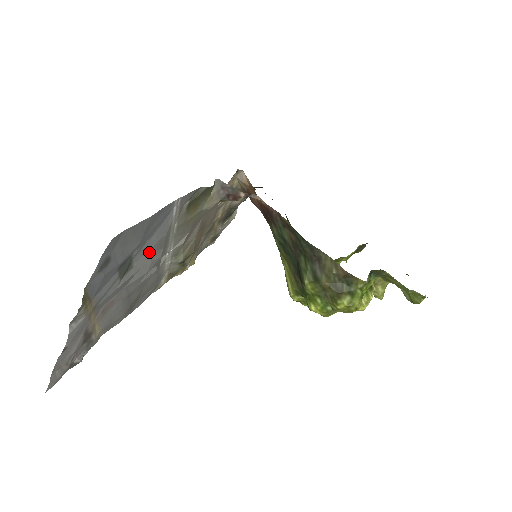
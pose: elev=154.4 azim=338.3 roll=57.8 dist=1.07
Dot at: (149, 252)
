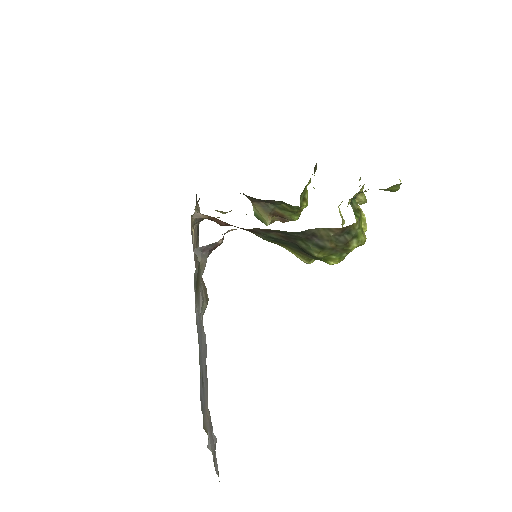
Dot at: (201, 346)
